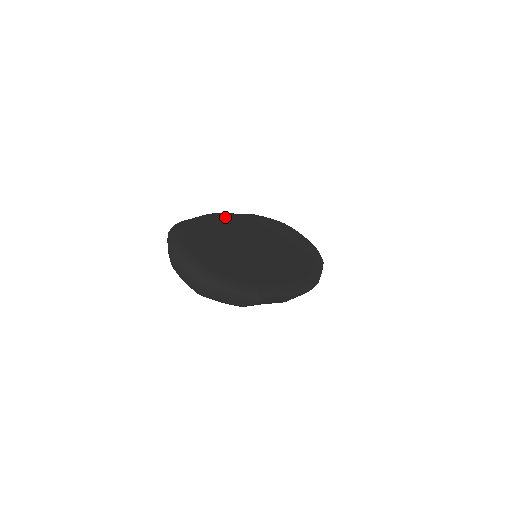
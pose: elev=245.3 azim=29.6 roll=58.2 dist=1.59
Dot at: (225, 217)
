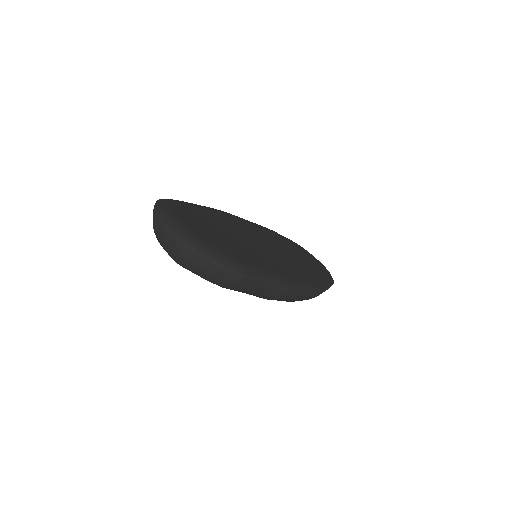
Dot at: (229, 214)
